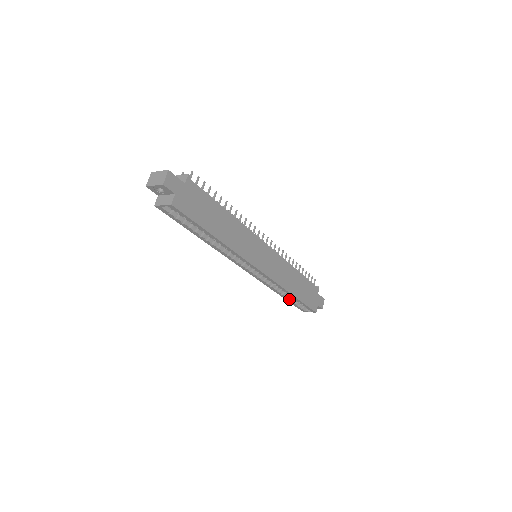
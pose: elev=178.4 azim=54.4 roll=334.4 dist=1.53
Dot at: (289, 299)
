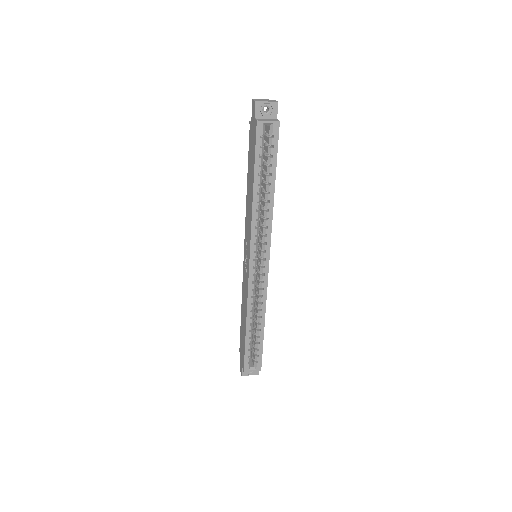
Dot at: (250, 338)
